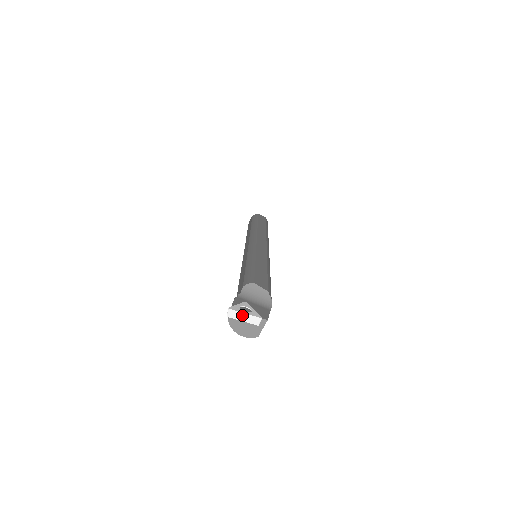
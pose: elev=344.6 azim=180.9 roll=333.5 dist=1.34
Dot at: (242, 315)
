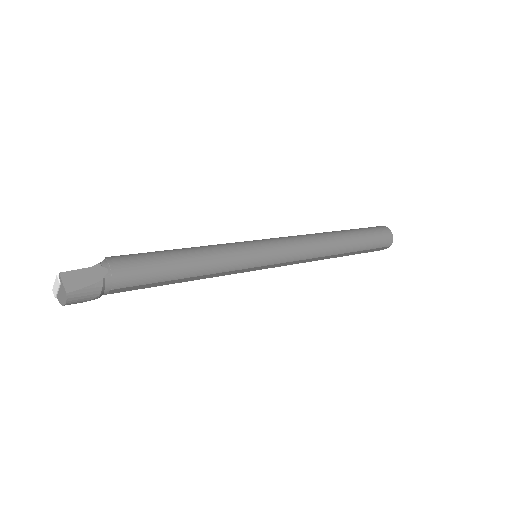
Dot at: (55, 287)
